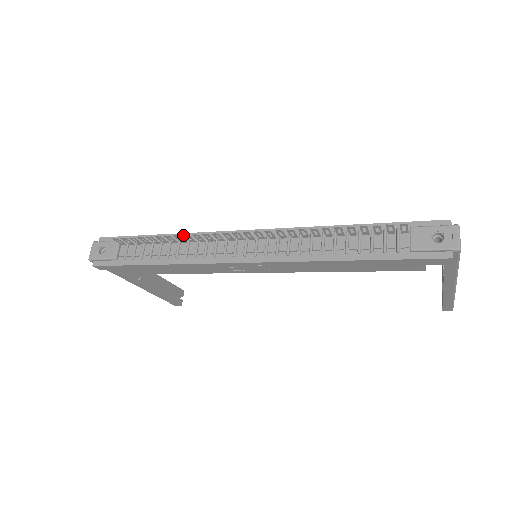
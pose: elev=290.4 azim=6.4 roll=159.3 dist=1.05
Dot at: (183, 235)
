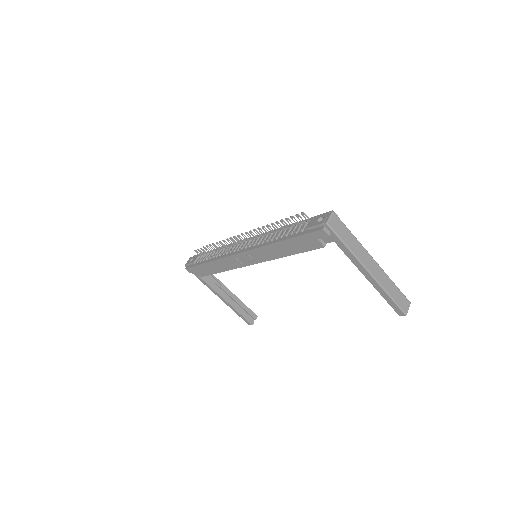
Dot at: (219, 242)
